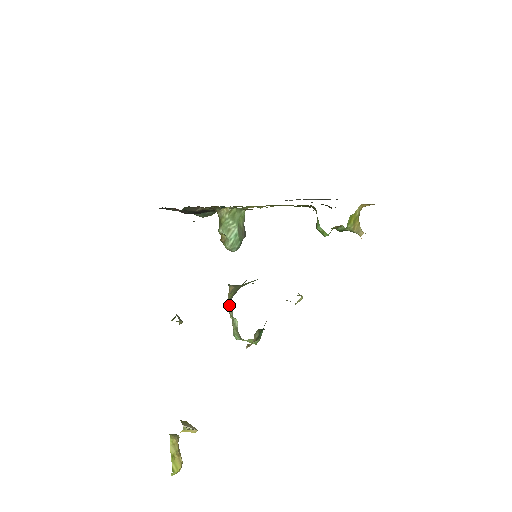
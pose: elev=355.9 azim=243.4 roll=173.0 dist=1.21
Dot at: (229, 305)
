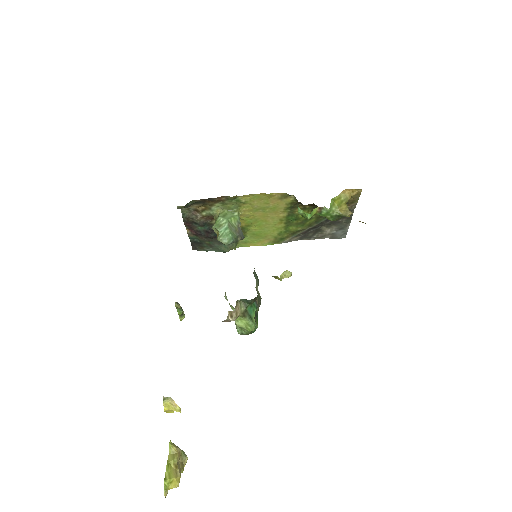
Dot at: (225, 293)
